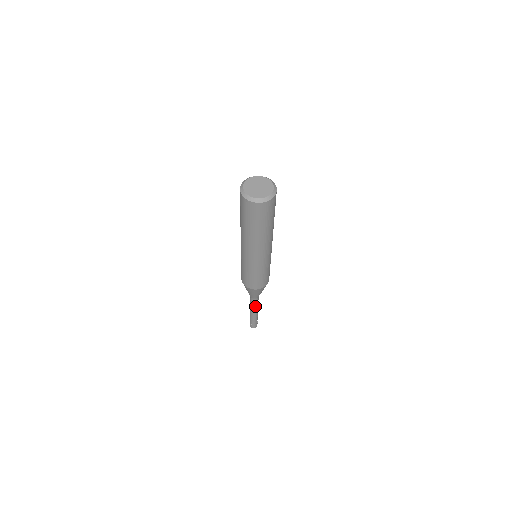
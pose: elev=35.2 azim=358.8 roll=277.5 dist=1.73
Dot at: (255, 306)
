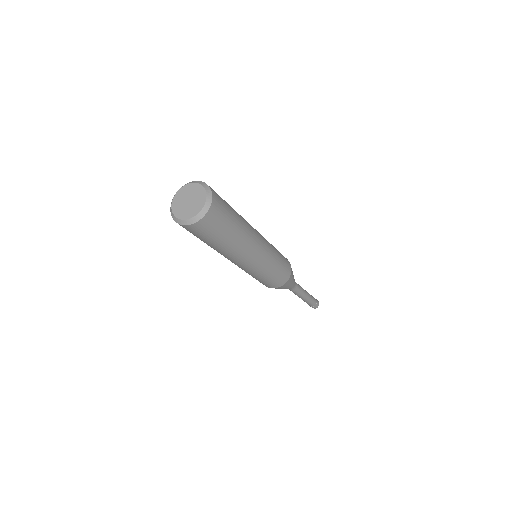
Dot at: (295, 293)
